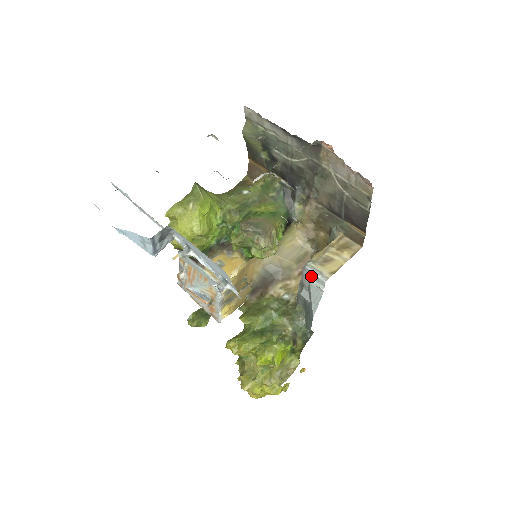
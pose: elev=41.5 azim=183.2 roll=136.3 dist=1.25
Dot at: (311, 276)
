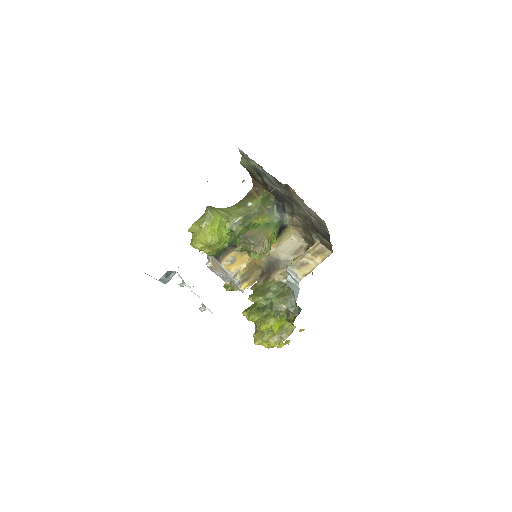
Dot at: (291, 276)
